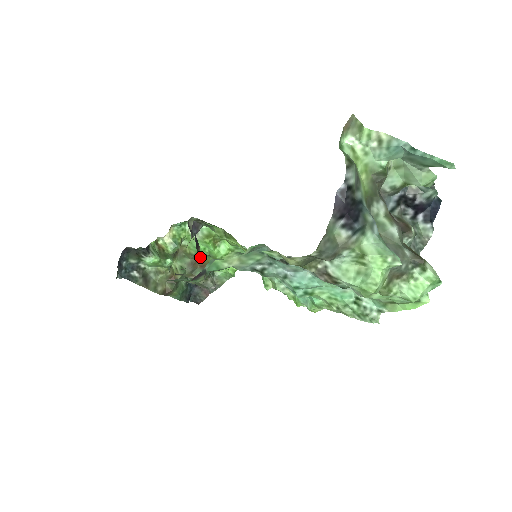
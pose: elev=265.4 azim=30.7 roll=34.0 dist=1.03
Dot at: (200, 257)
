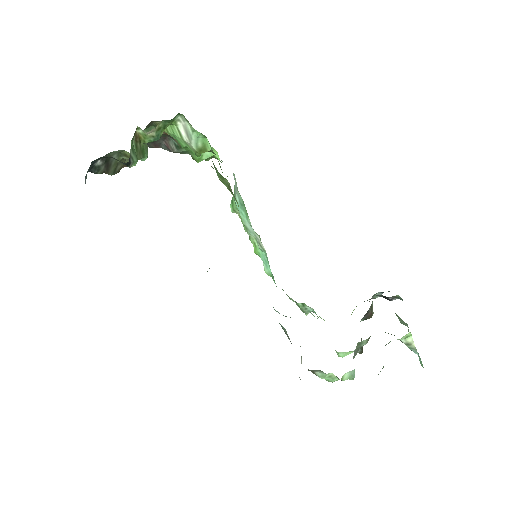
Dot at: occluded
